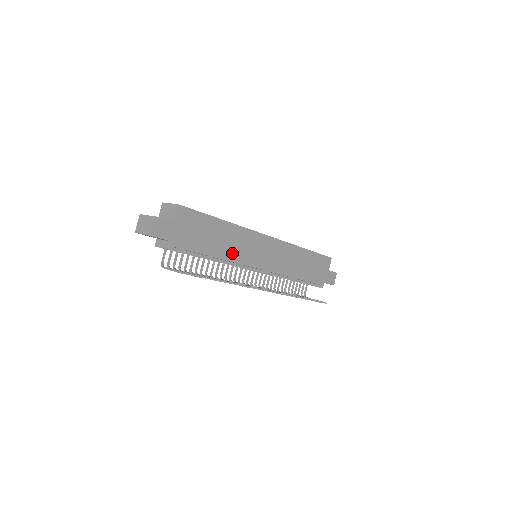
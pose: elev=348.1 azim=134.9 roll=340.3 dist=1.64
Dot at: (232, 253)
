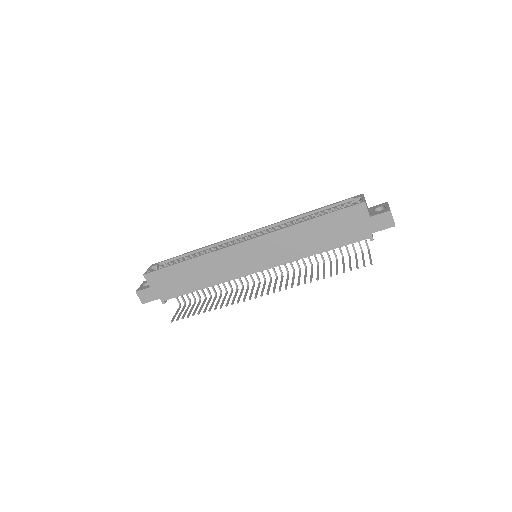
Dot at: (216, 277)
